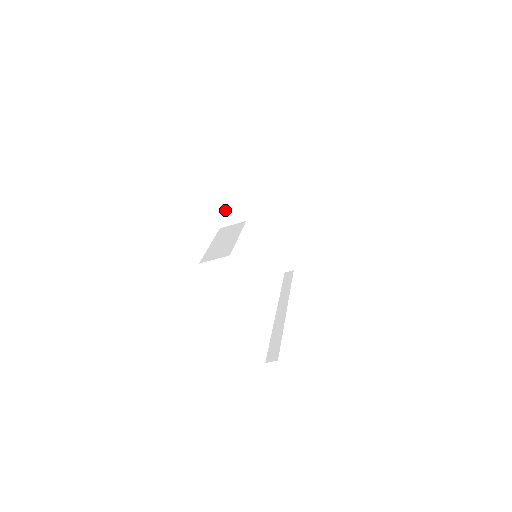
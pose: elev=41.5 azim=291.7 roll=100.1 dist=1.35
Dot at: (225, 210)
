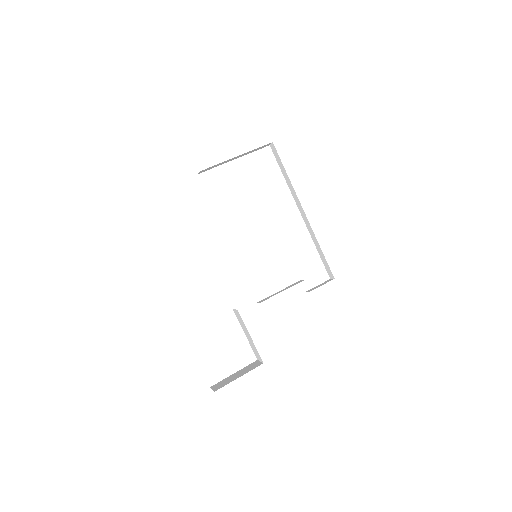
Dot at: occluded
